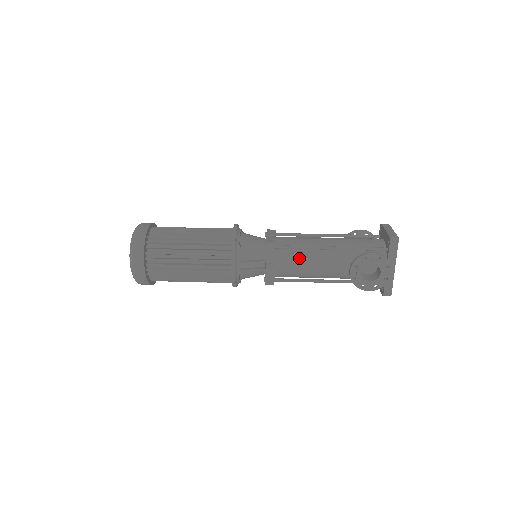
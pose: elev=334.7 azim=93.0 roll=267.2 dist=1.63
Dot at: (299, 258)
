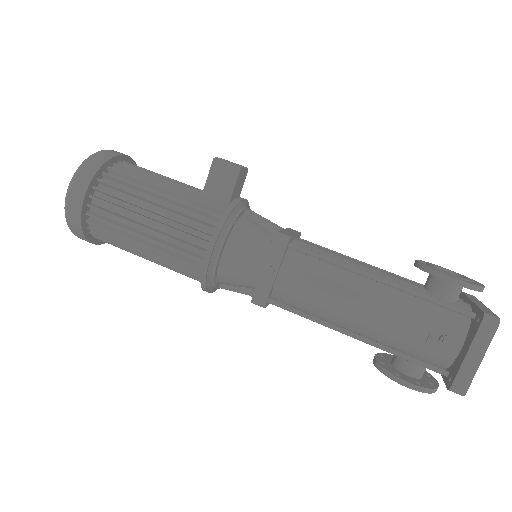
Dot at: occluded
